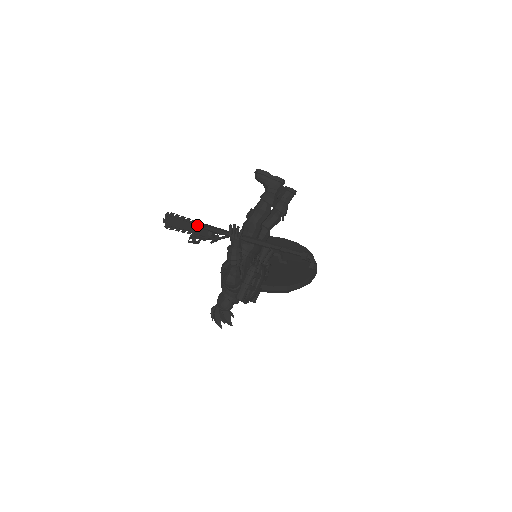
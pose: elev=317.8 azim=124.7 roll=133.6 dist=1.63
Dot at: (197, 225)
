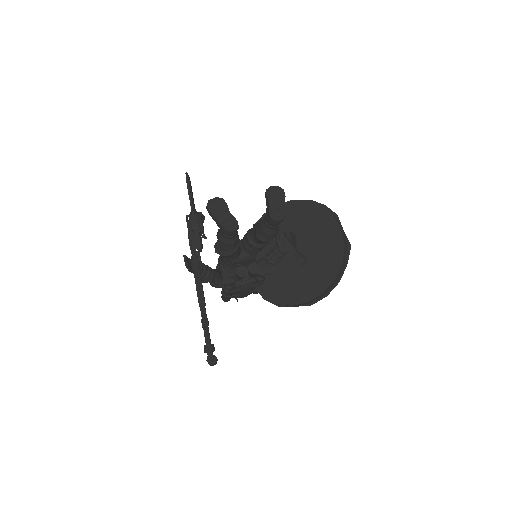
Dot at: (189, 216)
